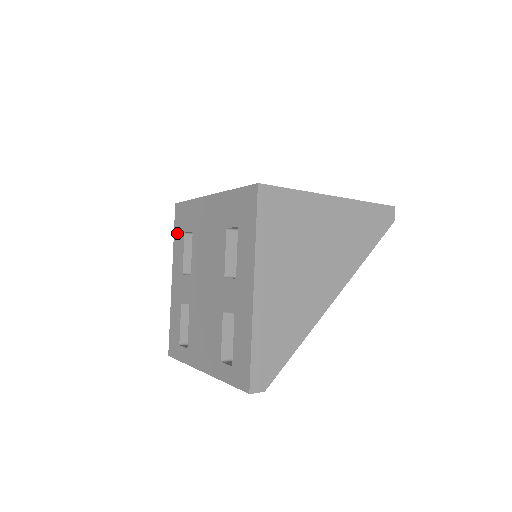
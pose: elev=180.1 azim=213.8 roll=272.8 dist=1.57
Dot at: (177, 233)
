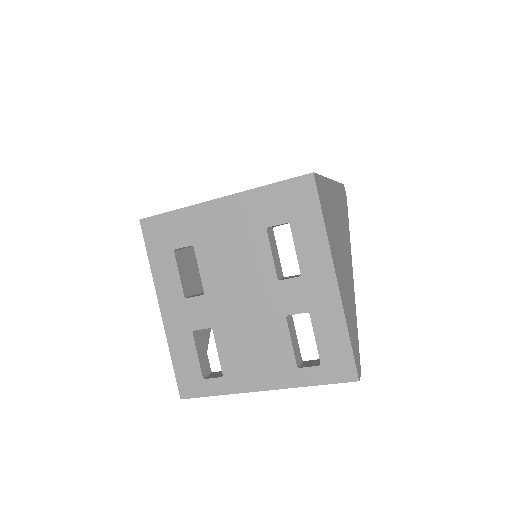
Dot at: (156, 254)
